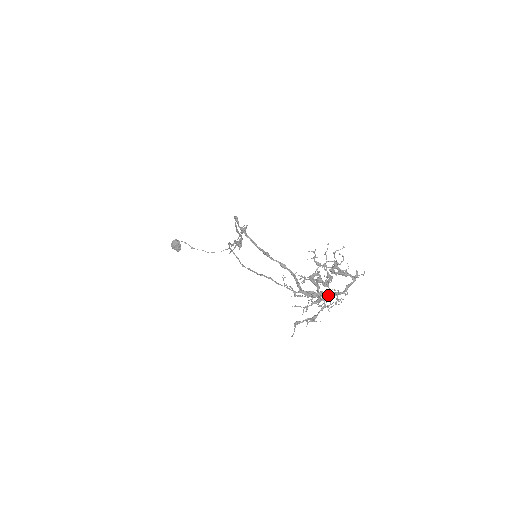
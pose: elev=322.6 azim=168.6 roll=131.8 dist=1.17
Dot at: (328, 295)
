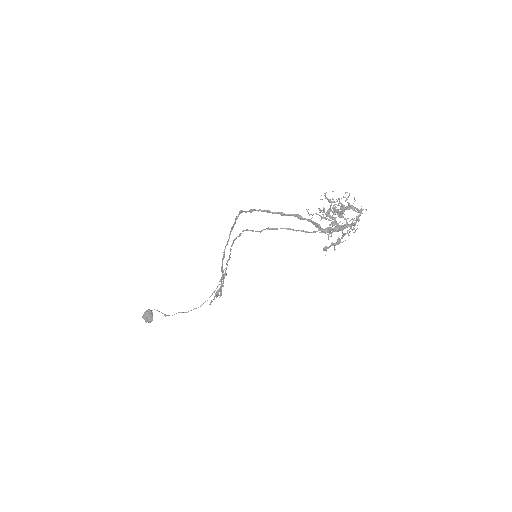
Dot at: occluded
